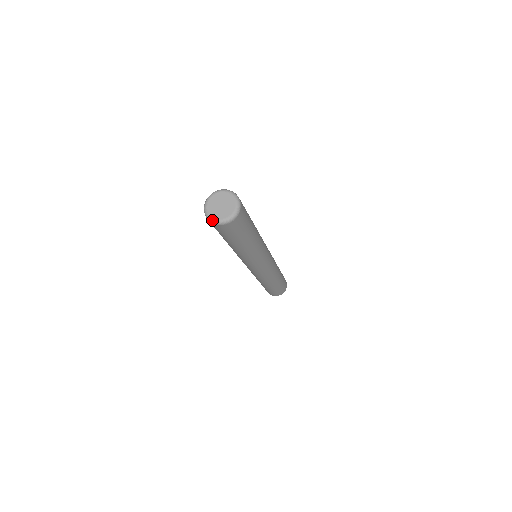
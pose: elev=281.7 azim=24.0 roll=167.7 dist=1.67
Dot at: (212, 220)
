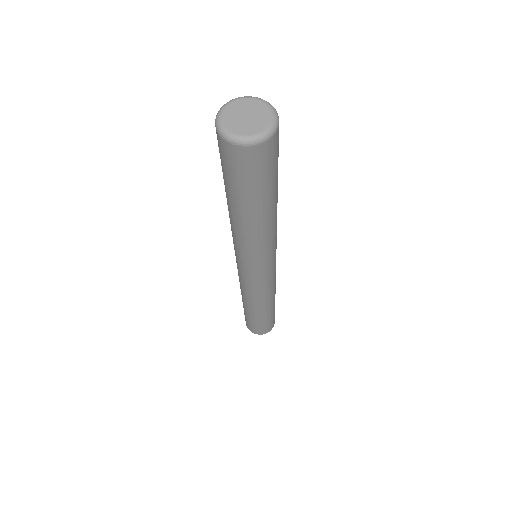
Dot at: (218, 117)
